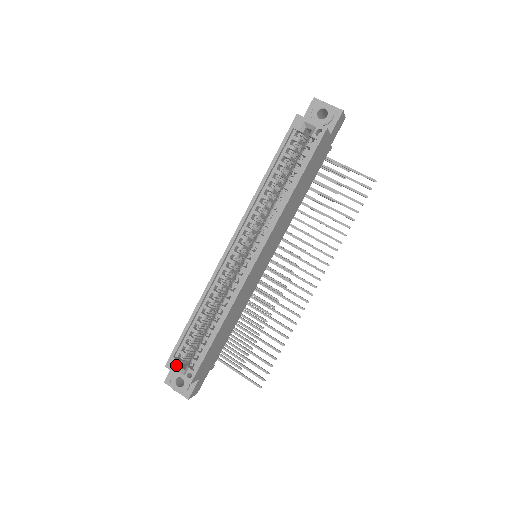
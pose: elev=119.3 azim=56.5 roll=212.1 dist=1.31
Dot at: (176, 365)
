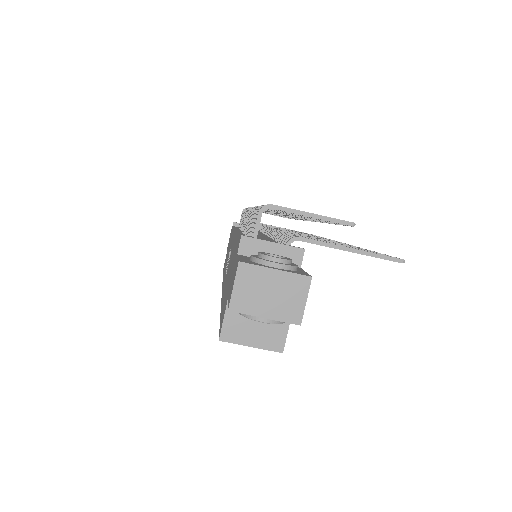
Dot at: occluded
